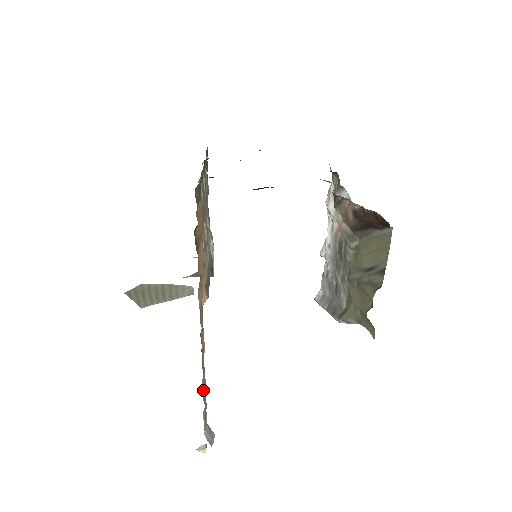
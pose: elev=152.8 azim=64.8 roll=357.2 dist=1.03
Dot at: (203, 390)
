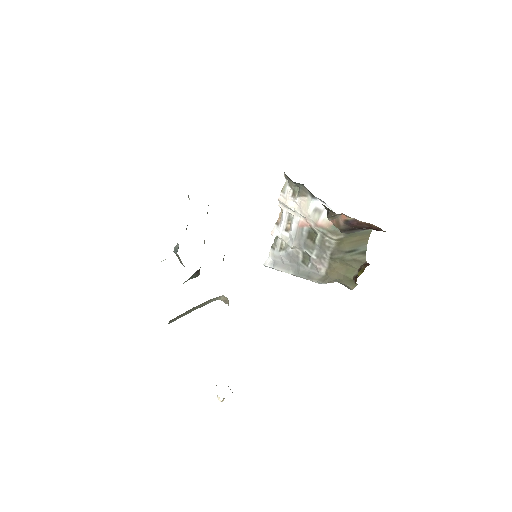
Dot at: occluded
